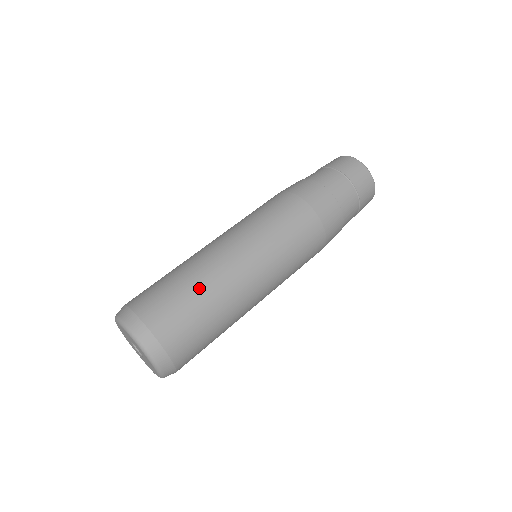
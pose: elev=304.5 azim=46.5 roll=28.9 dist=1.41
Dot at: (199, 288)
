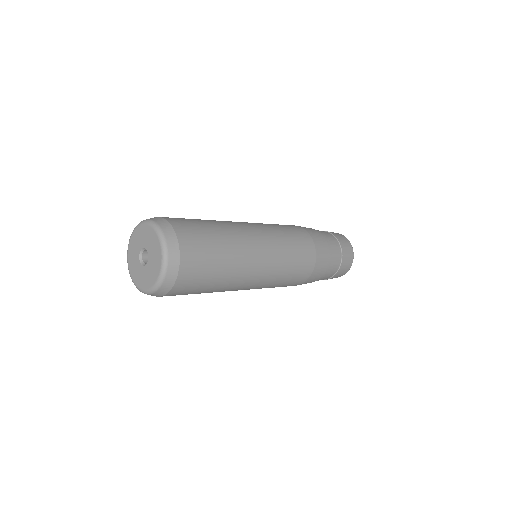
Dot at: occluded
